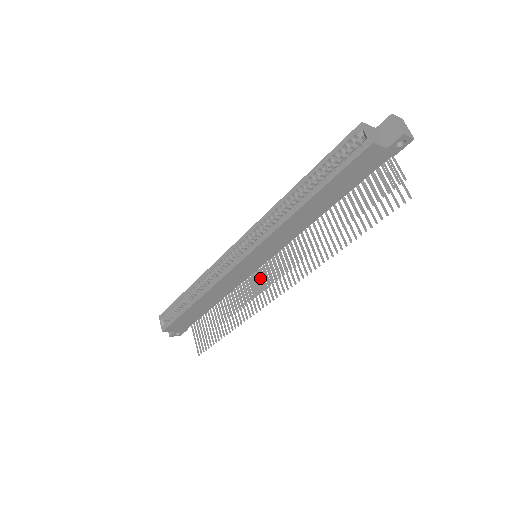
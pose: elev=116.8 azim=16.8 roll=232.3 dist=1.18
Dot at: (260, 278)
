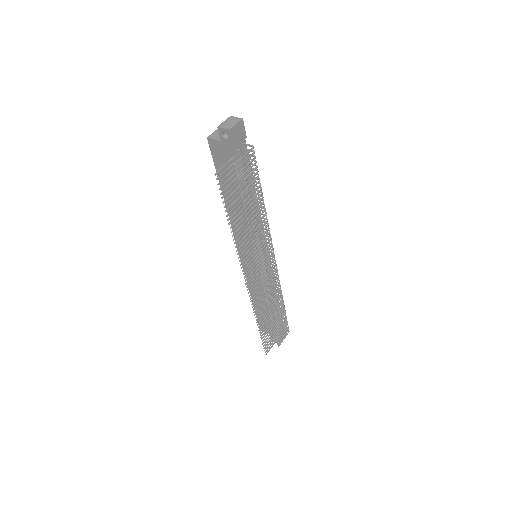
Dot at: (271, 282)
